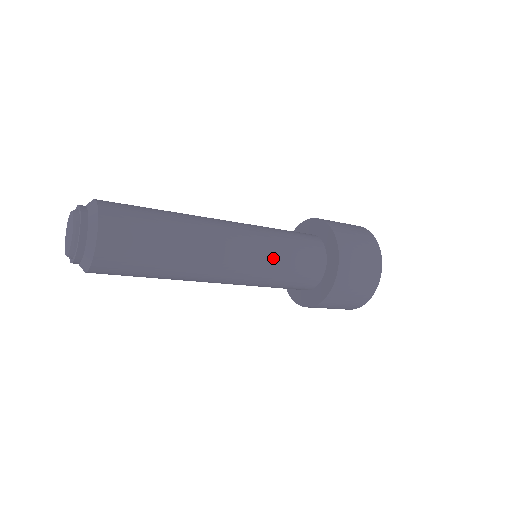
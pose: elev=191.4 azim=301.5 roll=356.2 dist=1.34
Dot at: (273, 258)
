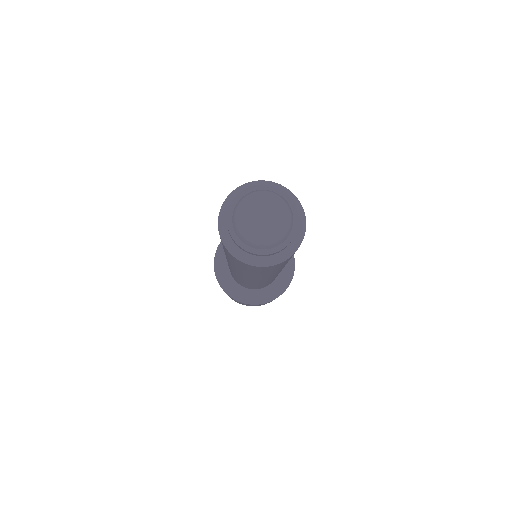
Dot at: occluded
